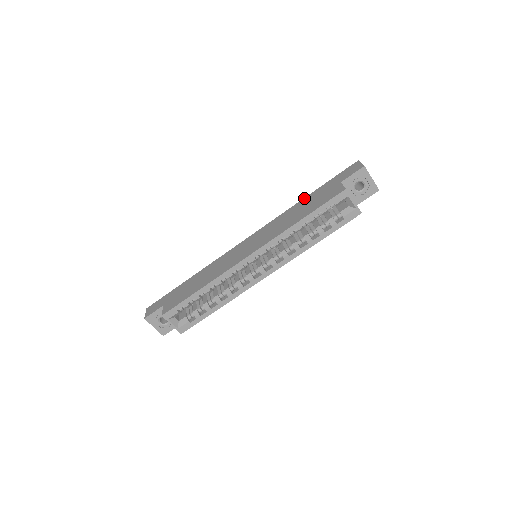
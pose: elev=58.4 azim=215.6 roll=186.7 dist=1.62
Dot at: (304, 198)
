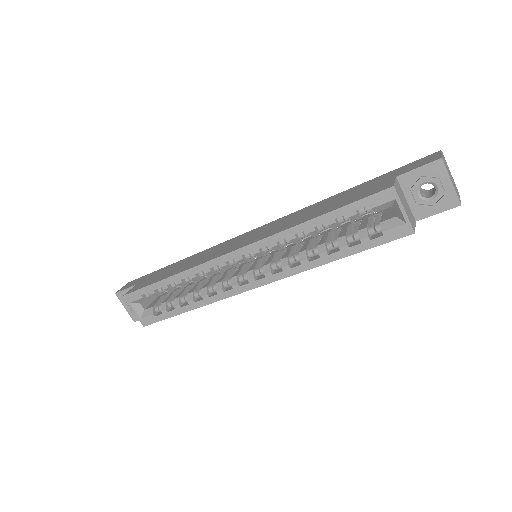
Dot at: occluded
